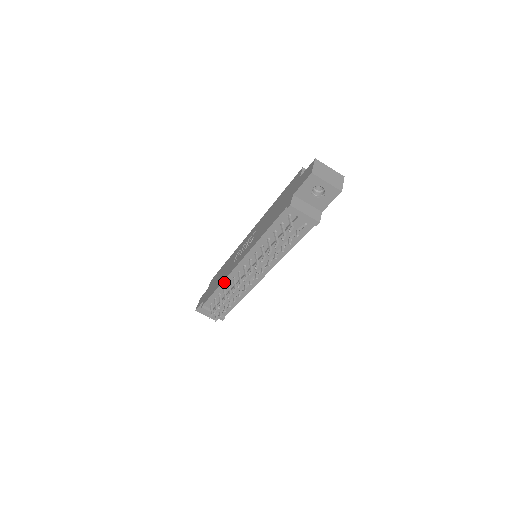
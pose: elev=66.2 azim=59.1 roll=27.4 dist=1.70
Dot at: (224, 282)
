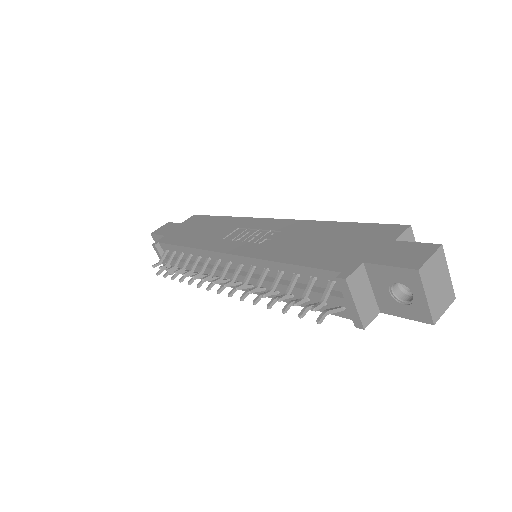
Dot at: (196, 250)
